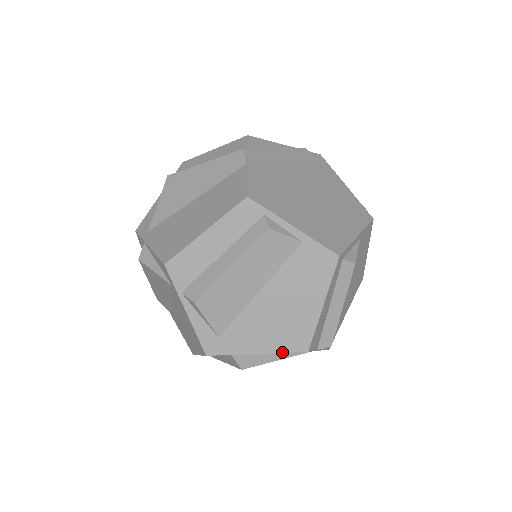
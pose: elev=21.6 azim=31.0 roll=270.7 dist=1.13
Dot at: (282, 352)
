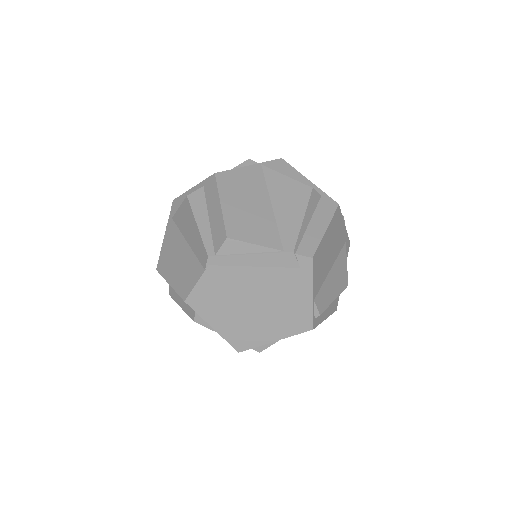
Dot at: occluded
